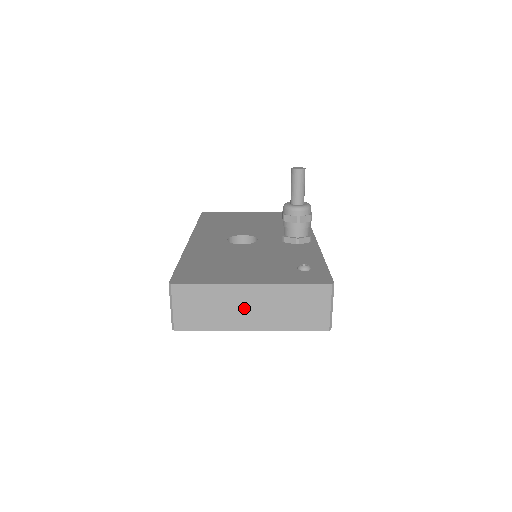
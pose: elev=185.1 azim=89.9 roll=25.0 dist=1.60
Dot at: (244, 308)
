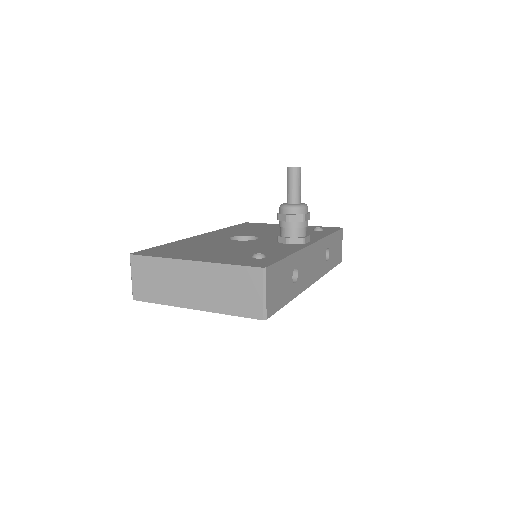
Dot at: (186, 285)
